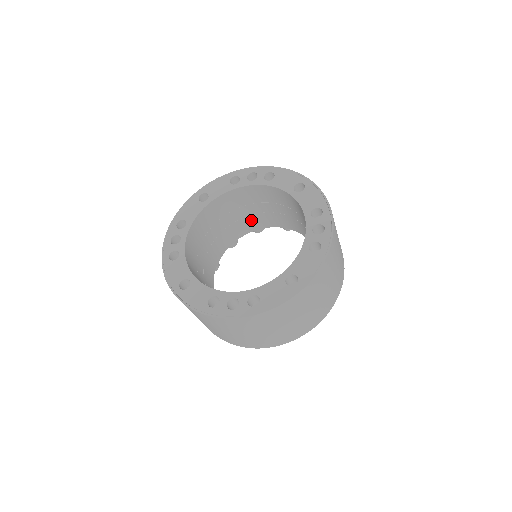
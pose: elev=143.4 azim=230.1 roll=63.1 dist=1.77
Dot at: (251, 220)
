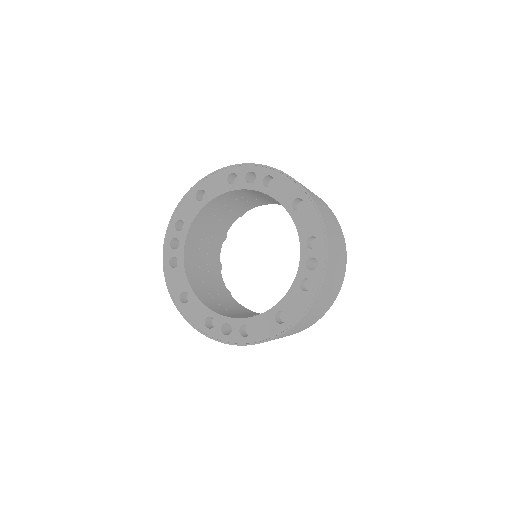
Dot at: (255, 201)
